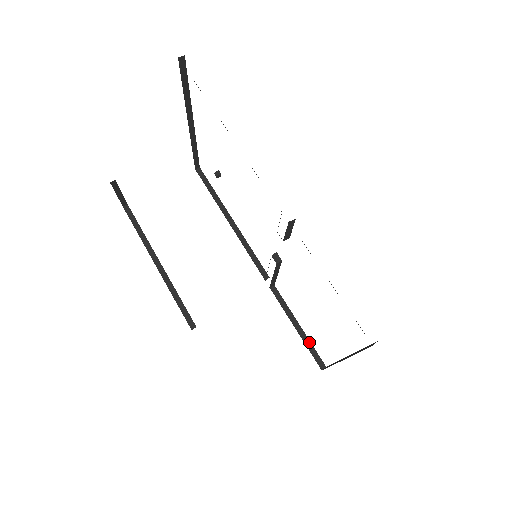
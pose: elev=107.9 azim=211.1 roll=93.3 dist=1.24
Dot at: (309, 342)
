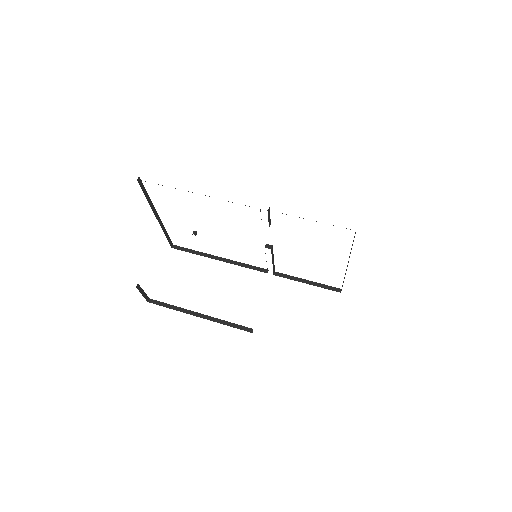
Dot at: (321, 284)
